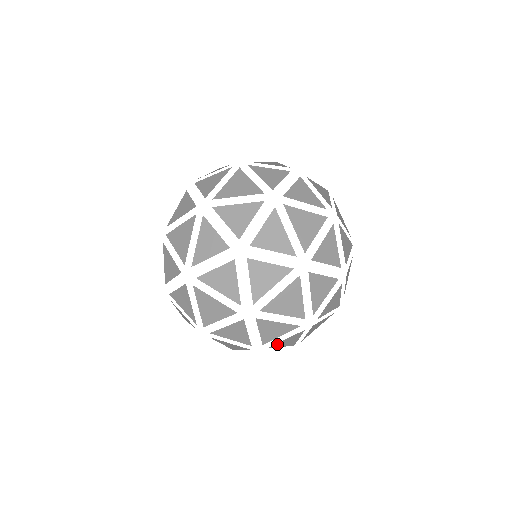
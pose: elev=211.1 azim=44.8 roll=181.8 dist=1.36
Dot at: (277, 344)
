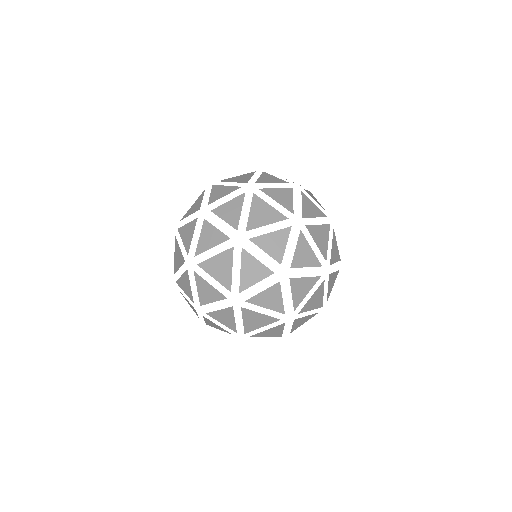
Dot at: (293, 329)
